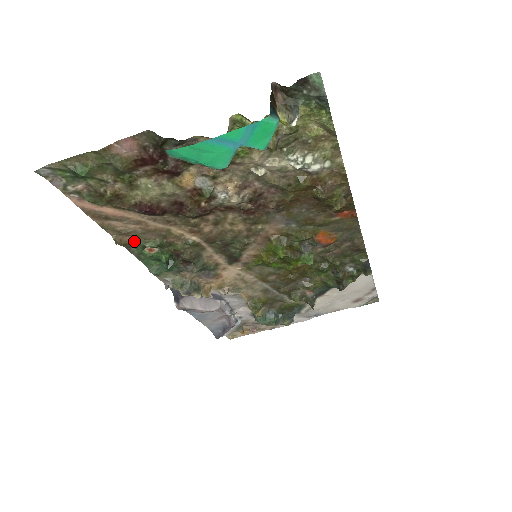
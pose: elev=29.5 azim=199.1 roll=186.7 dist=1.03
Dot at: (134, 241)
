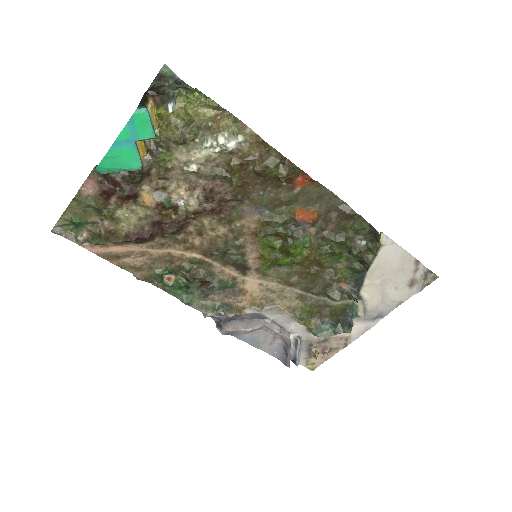
Dot at: (150, 273)
